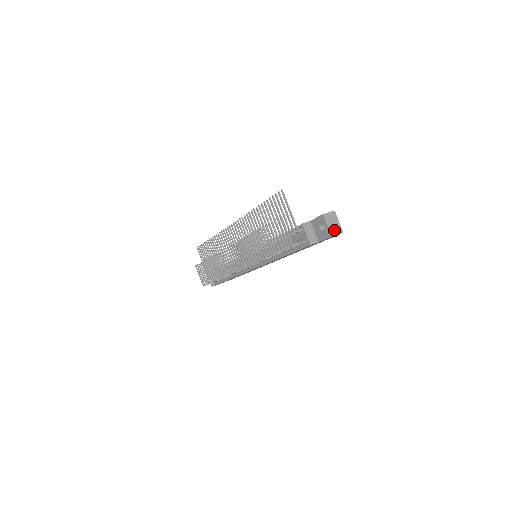
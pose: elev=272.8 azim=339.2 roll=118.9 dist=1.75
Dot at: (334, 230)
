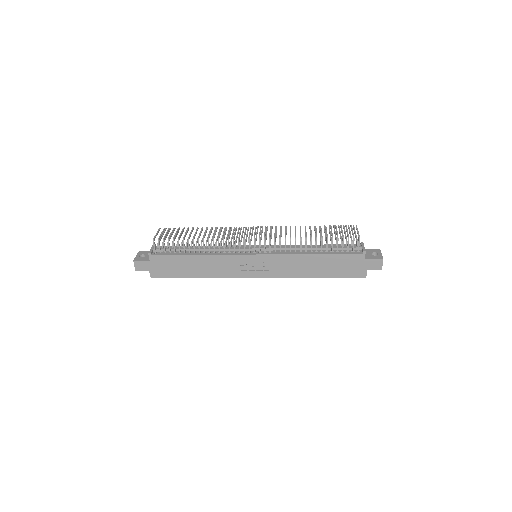
Dot at: (382, 261)
